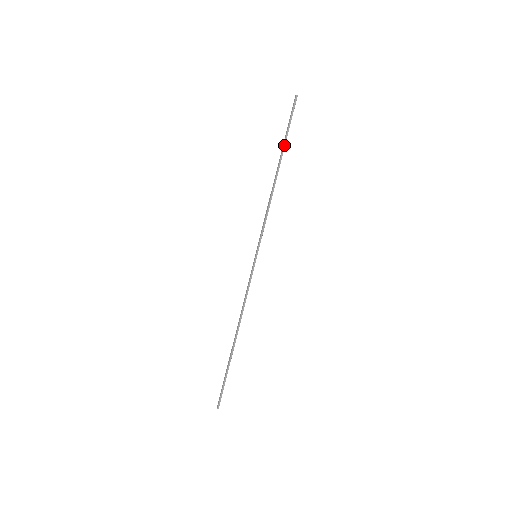
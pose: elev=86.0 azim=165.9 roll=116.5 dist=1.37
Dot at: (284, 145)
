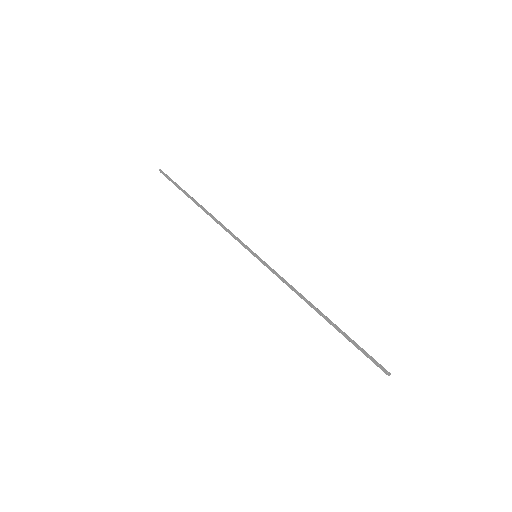
Dot at: (186, 193)
